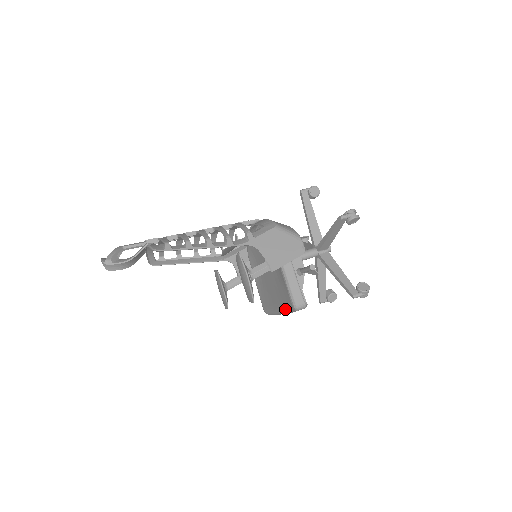
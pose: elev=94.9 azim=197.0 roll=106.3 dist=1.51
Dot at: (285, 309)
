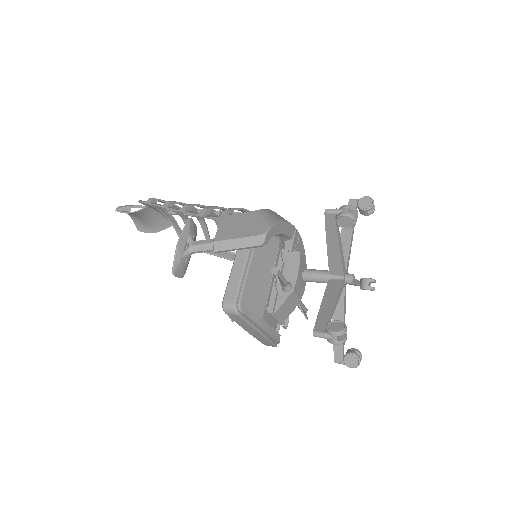
Dot at: occluded
